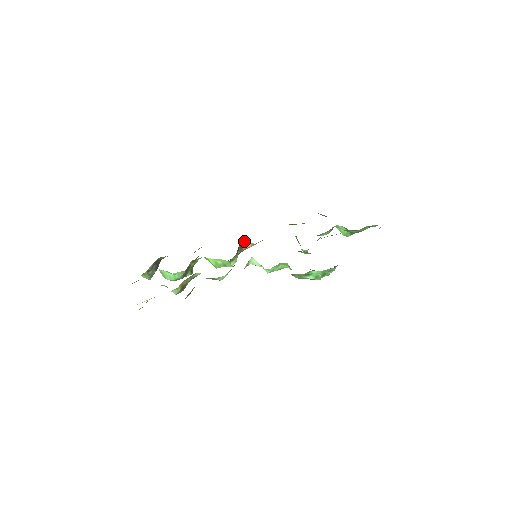
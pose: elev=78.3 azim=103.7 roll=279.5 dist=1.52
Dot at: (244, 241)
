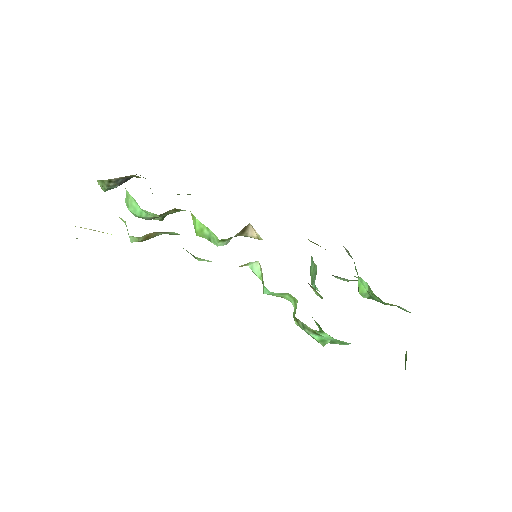
Dot at: (252, 227)
